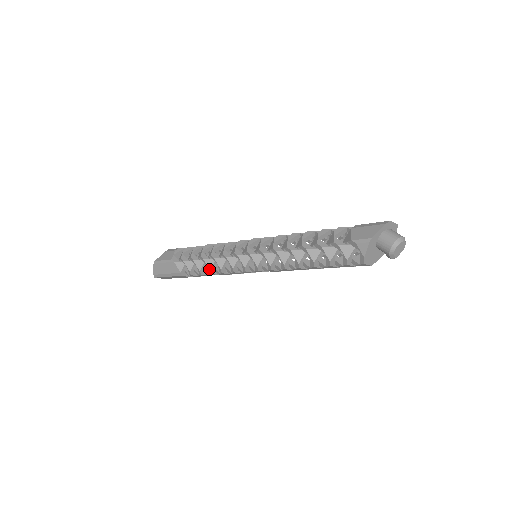
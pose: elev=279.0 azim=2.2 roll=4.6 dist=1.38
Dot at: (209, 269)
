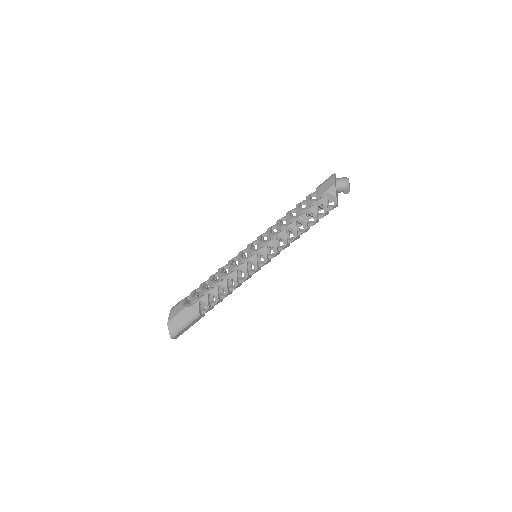
Dot at: (226, 289)
